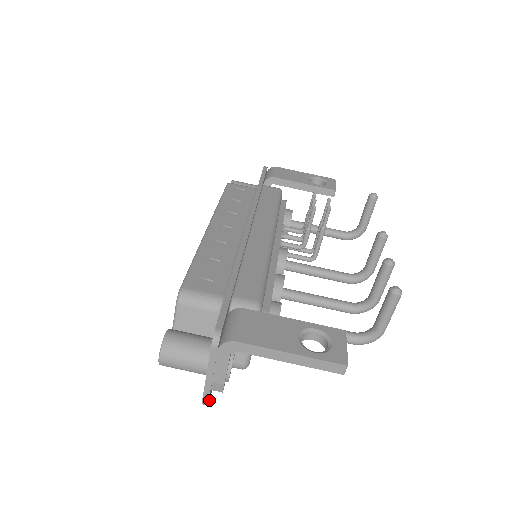
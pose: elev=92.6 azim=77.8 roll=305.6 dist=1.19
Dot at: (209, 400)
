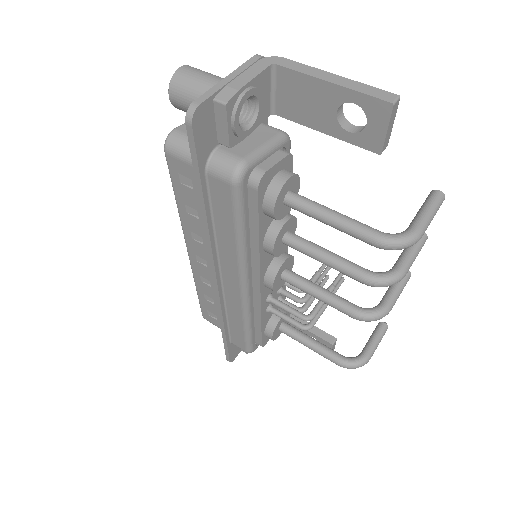
Dot at: (193, 125)
